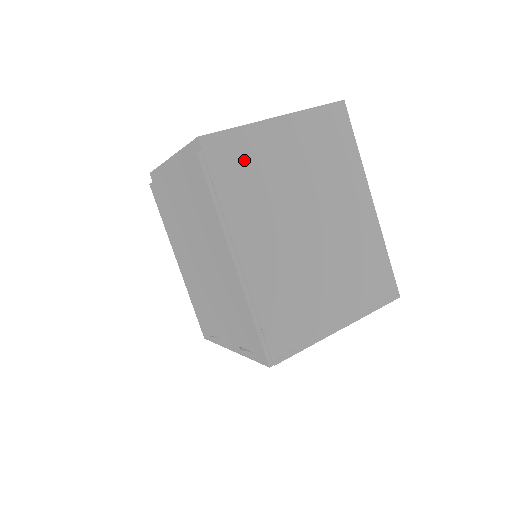
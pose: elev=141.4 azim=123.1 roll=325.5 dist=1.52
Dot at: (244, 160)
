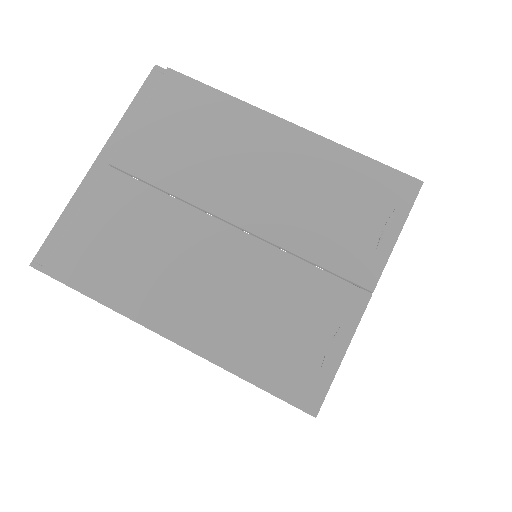
Dot at: occluded
